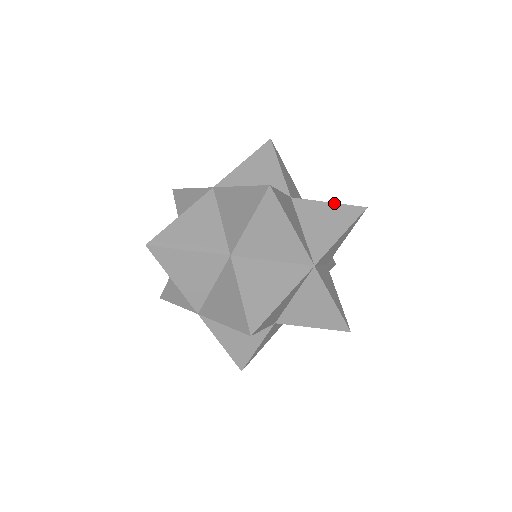
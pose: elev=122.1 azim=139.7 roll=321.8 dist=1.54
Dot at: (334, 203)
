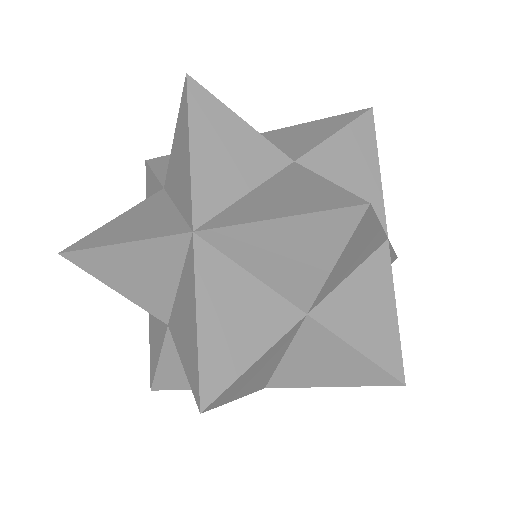
Dot at: (341, 130)
